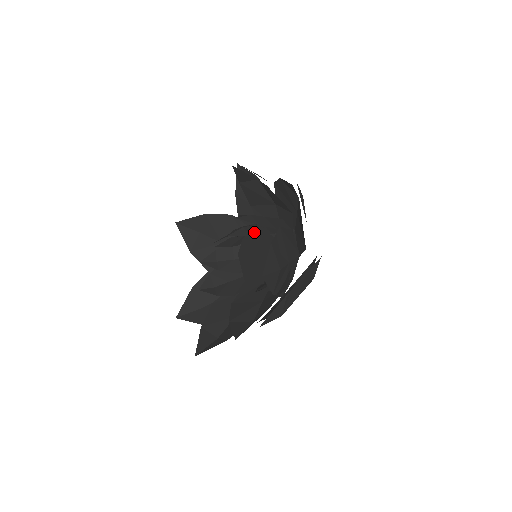
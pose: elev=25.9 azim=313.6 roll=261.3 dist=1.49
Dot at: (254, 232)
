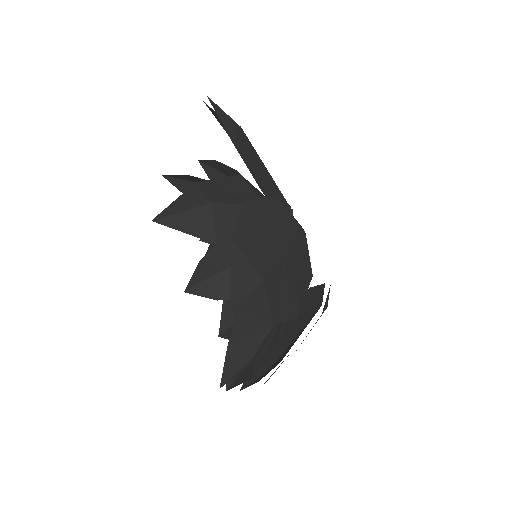
Dot at: occluded
